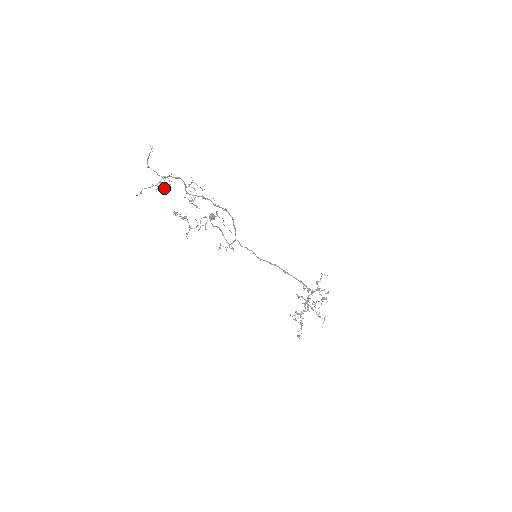
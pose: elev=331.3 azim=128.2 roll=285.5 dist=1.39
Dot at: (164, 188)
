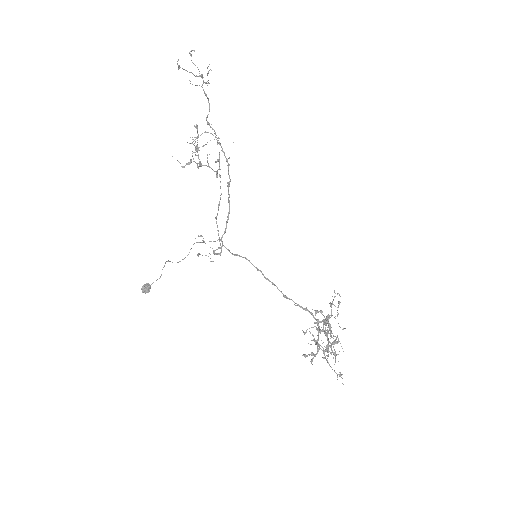
Dot at: (207, 74)
